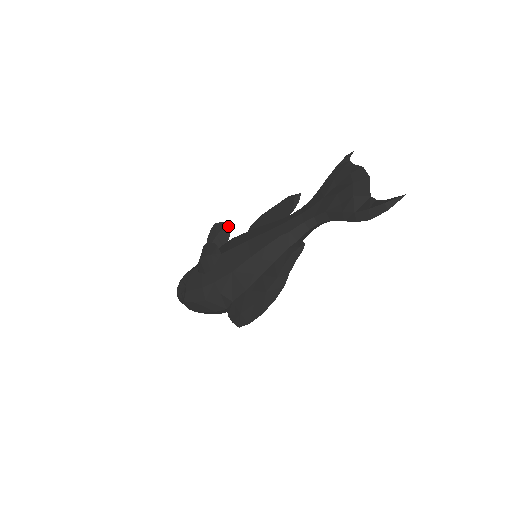
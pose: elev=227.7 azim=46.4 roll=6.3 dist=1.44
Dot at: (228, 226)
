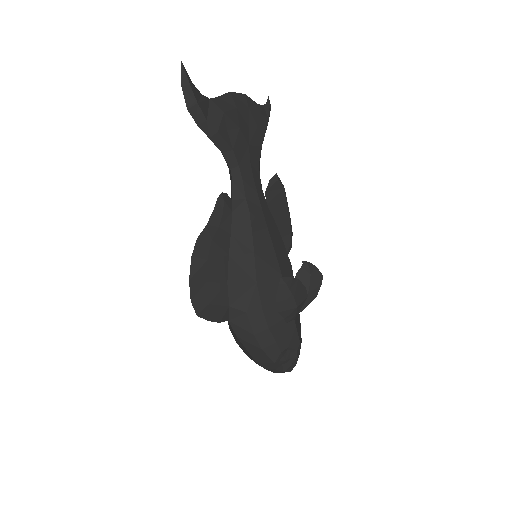
Dot at: occluded
